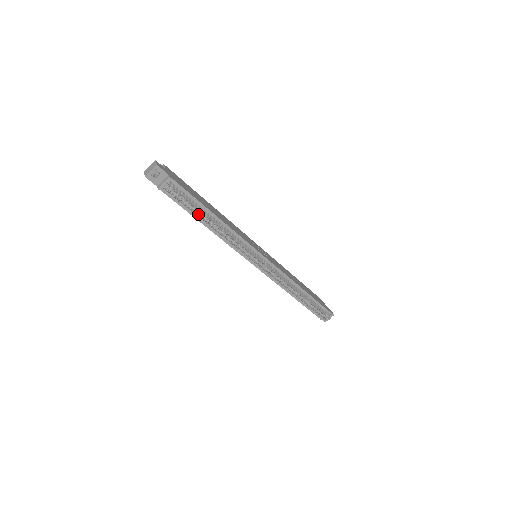
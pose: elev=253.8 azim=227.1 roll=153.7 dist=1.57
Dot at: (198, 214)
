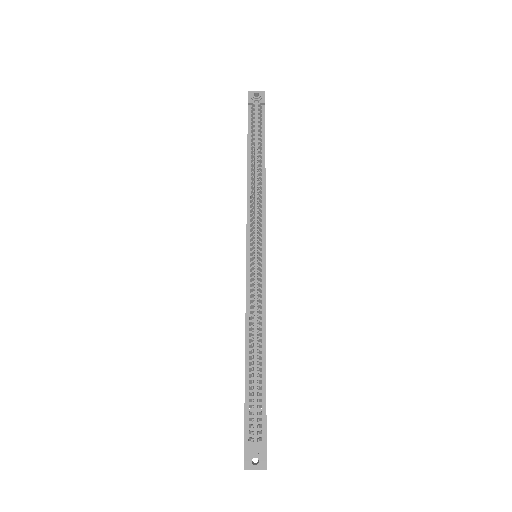
Dot at: (255, 144)
